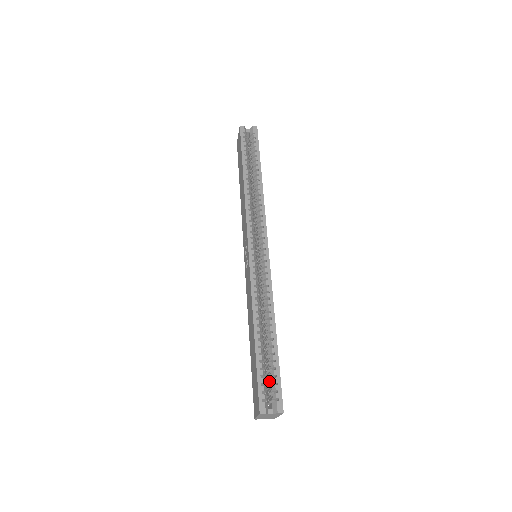
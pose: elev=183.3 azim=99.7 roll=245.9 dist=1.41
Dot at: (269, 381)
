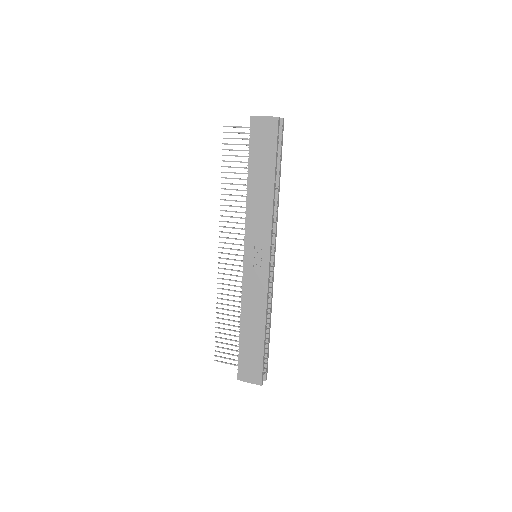
Dot at: occluded
